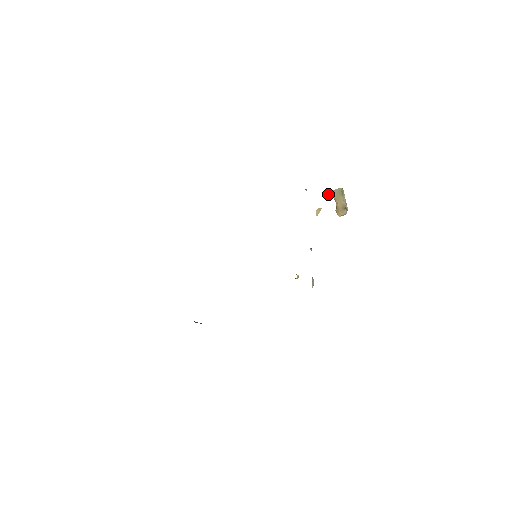
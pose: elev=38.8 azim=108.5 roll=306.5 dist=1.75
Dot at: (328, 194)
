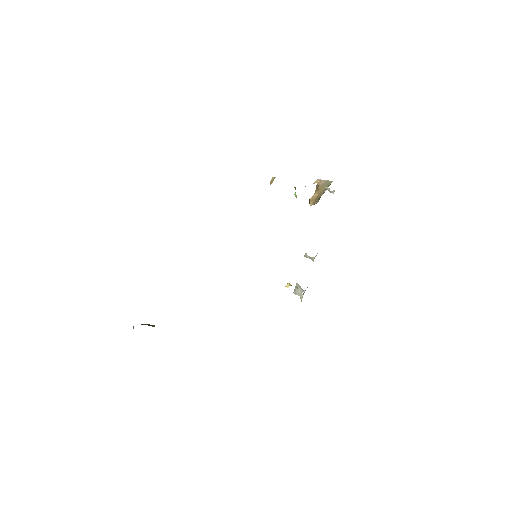
Dot at: (316, 182)
